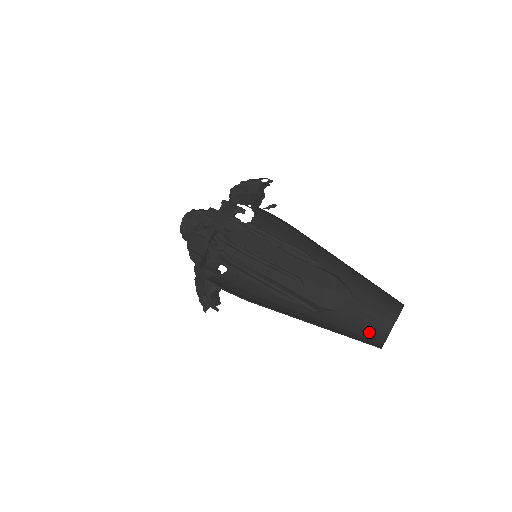
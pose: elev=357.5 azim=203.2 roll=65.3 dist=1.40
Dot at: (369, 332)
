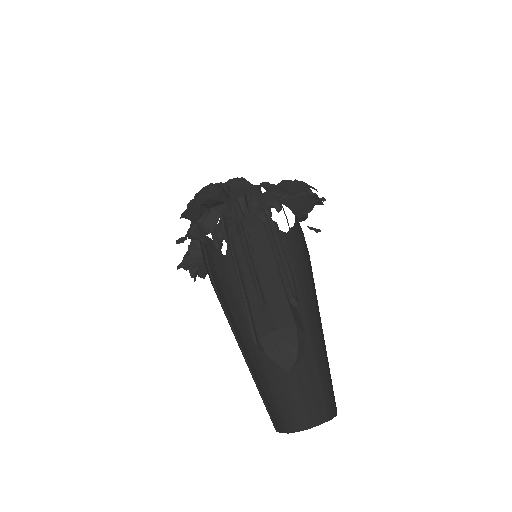
Dot at: (289, 410)
